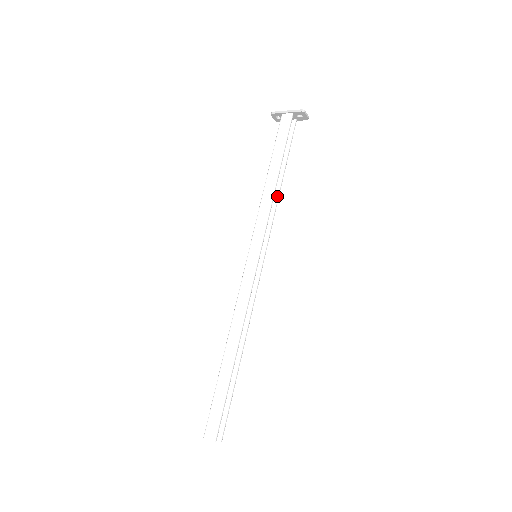
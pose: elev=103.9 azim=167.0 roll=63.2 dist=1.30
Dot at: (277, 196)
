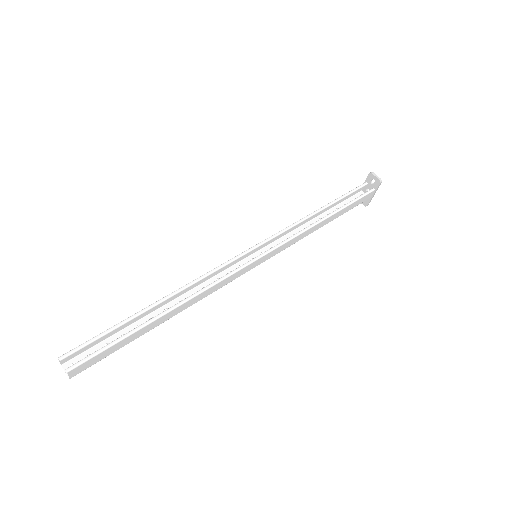
Dot at: (312, 224)
